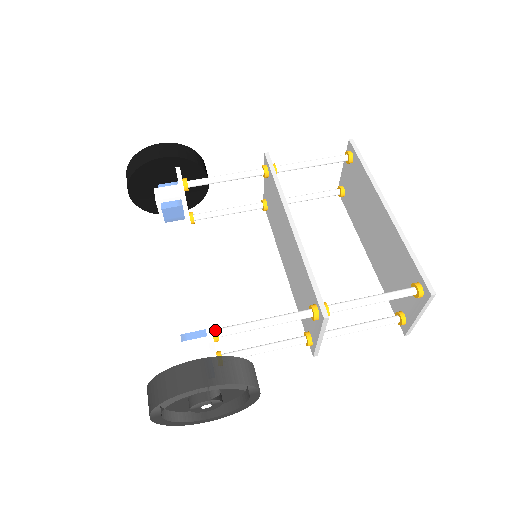
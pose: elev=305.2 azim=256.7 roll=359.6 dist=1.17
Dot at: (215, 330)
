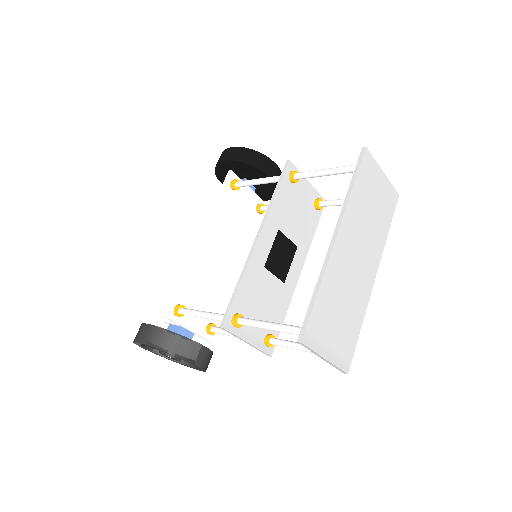
Dot at: (175, 308)
